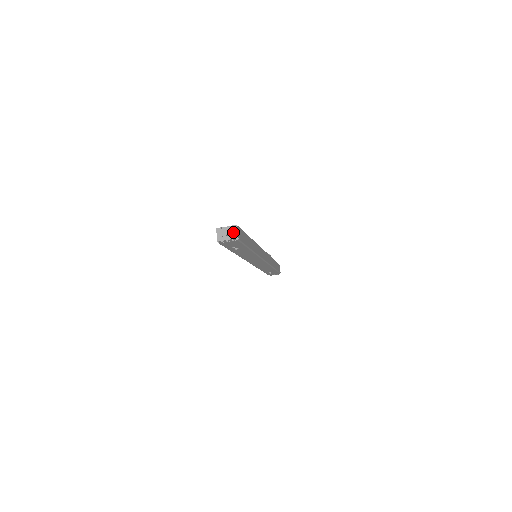
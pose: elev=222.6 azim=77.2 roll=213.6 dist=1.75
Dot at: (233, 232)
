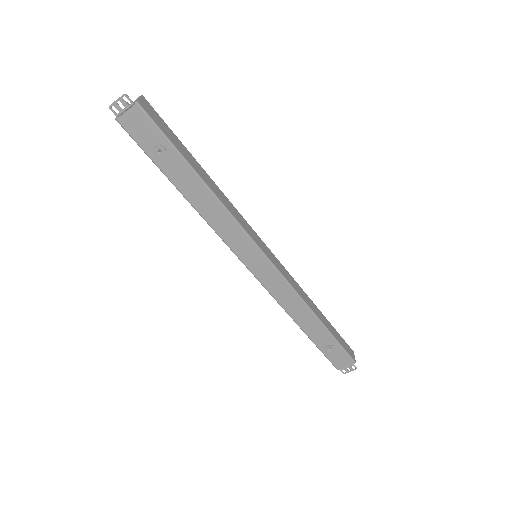
Dot at: (135, 101)
